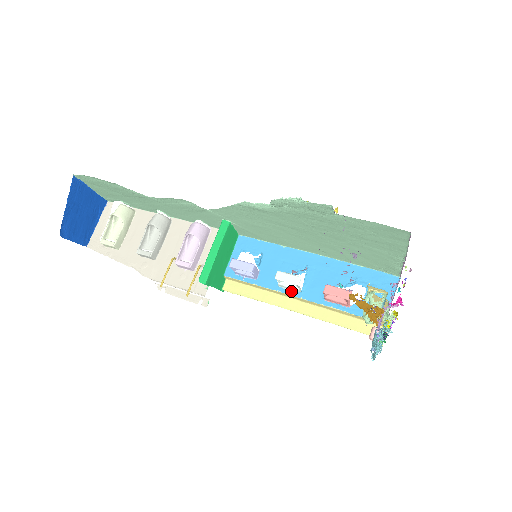
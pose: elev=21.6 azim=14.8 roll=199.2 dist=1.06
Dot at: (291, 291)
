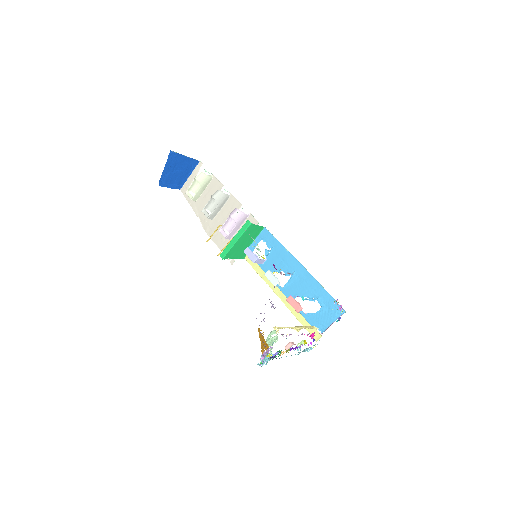
Dot at: (278, 283)
